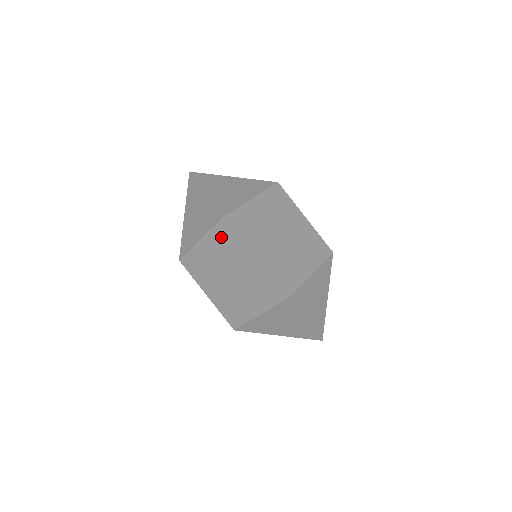
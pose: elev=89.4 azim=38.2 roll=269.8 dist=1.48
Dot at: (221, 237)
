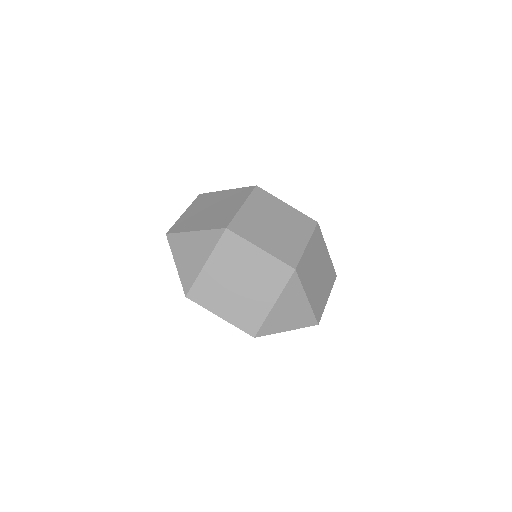
Dot at: occluded
